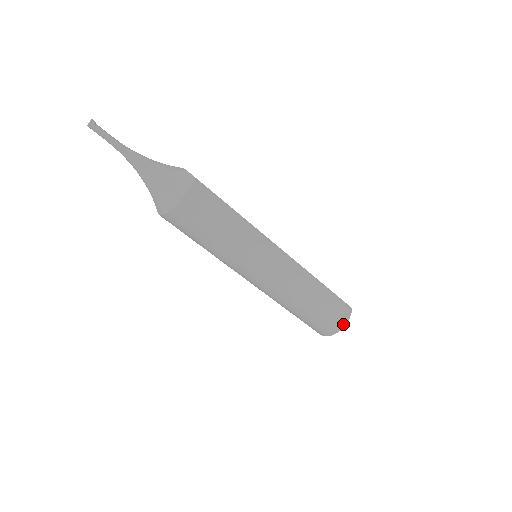
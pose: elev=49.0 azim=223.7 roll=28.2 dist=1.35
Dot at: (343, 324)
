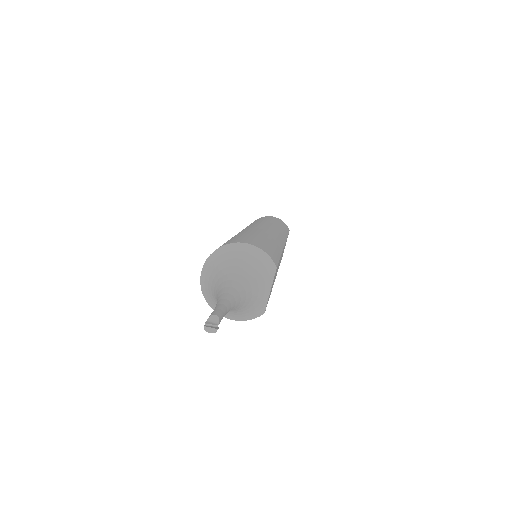
Dot at: occluded
